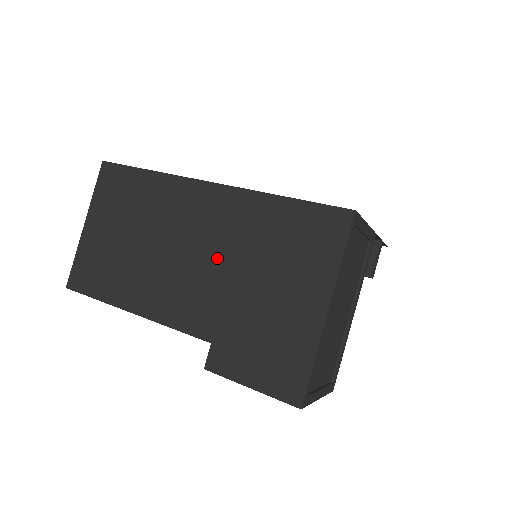
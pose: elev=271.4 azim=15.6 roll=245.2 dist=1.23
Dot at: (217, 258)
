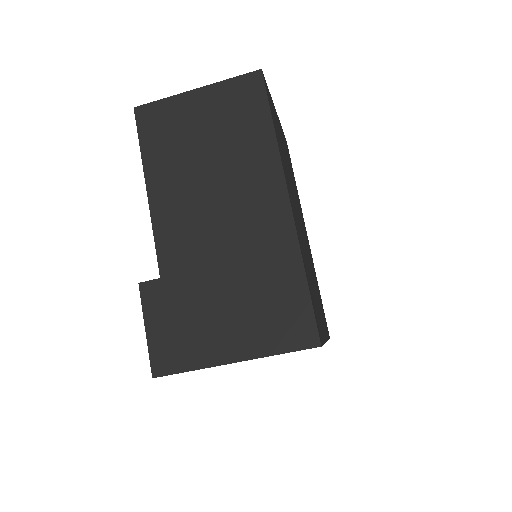
Dot at: (228, 244)
